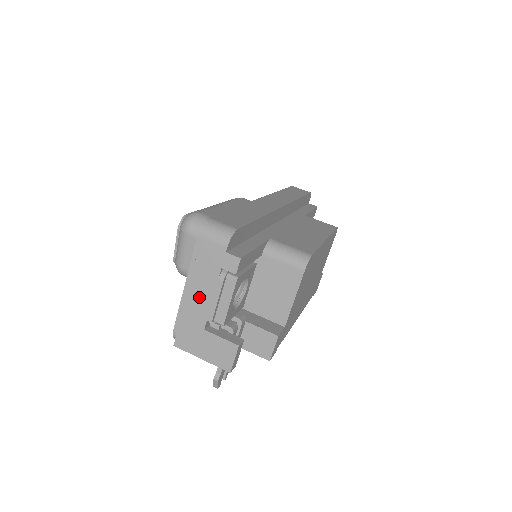
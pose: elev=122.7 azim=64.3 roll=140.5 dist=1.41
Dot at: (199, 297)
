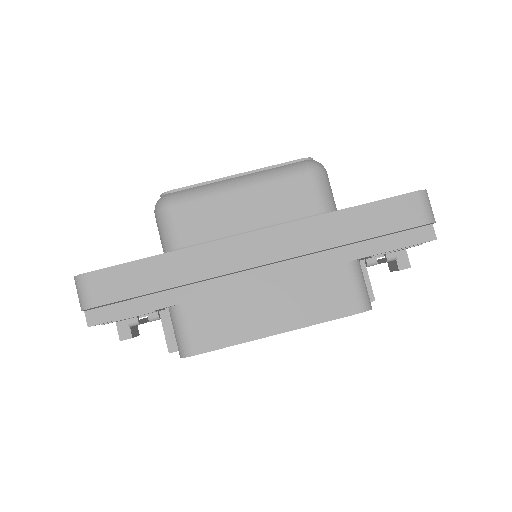
Dot at: occluded
